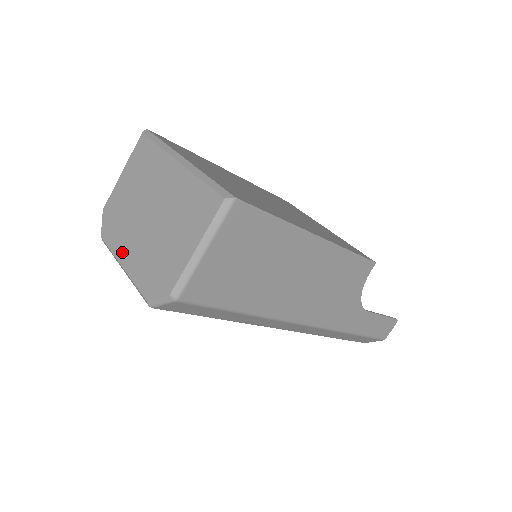
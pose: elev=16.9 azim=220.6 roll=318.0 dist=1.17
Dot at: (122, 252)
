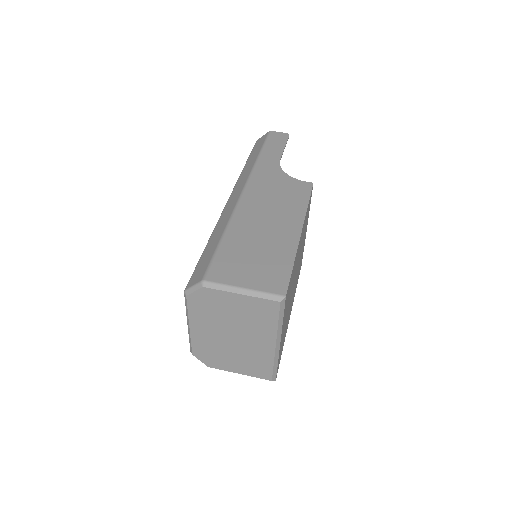
Dot at: (196, 324)
